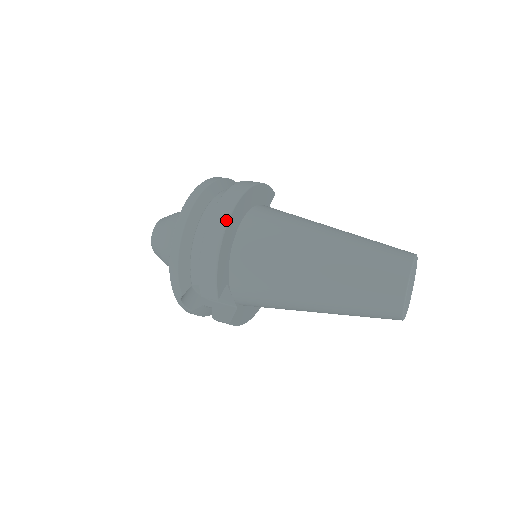
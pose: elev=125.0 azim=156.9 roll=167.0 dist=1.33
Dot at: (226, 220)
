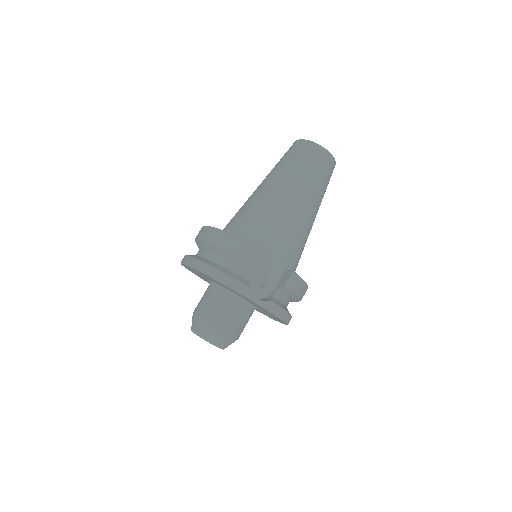
Dot at: (211, 228)
